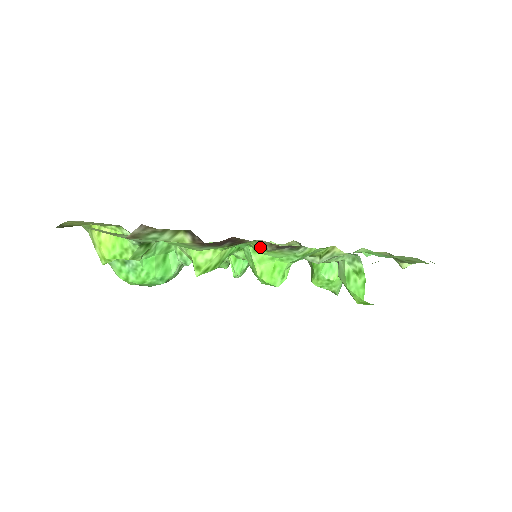
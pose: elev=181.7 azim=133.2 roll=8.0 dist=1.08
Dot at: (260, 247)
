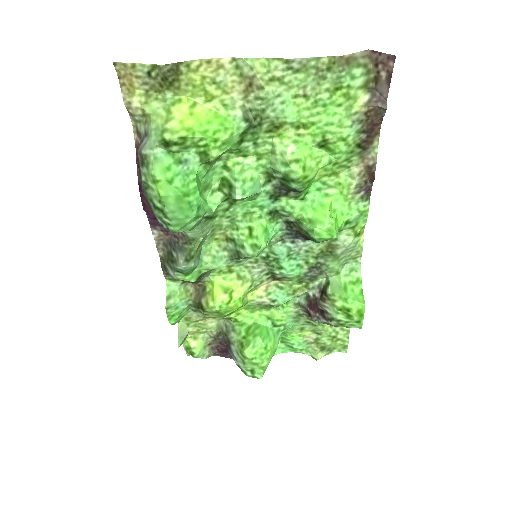
Dot at: (345, 183)
